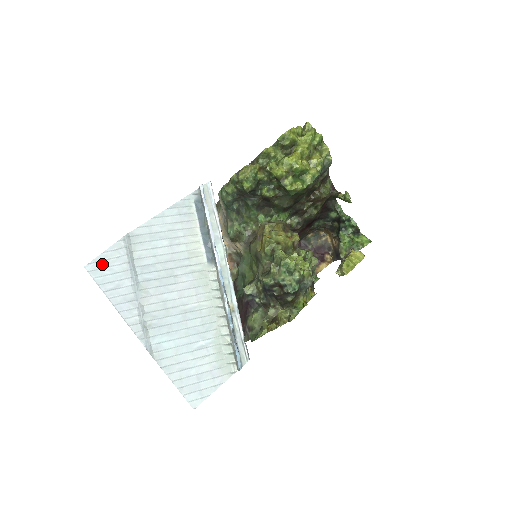
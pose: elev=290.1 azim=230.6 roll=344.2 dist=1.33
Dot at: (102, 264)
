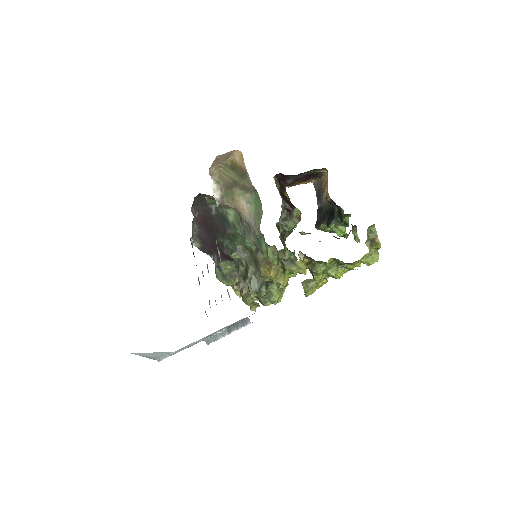
Dot at: occluded
